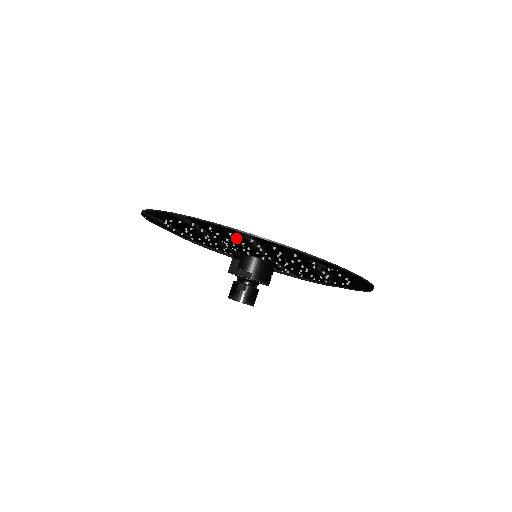
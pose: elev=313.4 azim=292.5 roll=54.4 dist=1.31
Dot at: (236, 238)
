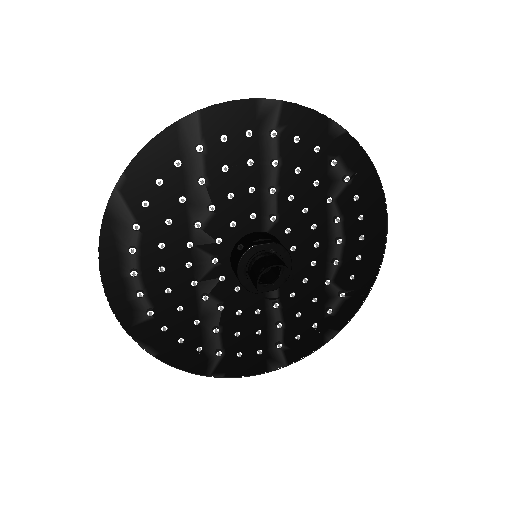
Dot at: occluded
